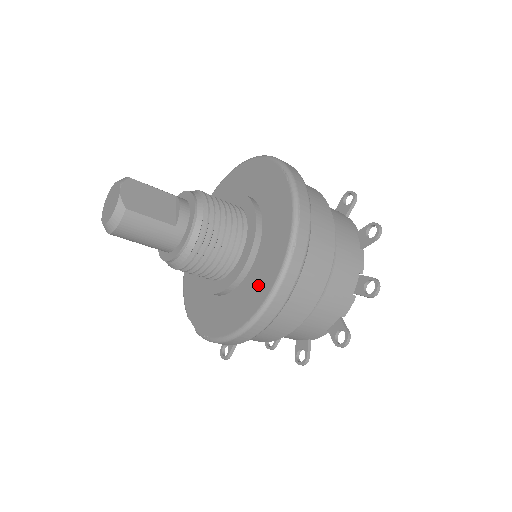
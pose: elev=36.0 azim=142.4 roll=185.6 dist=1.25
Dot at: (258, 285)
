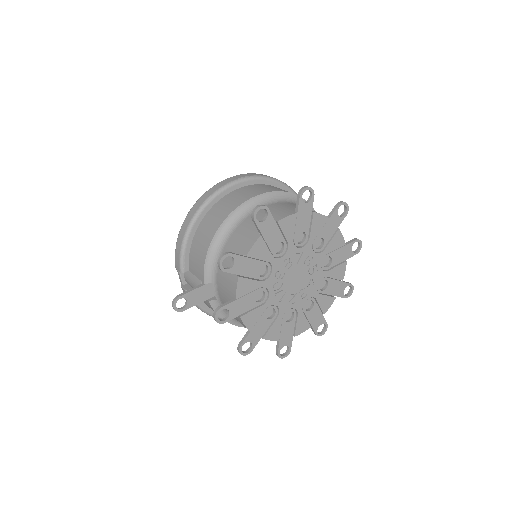
Dot at: occluded
